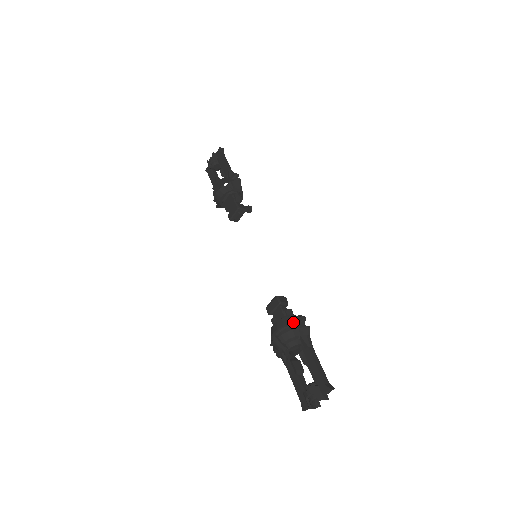
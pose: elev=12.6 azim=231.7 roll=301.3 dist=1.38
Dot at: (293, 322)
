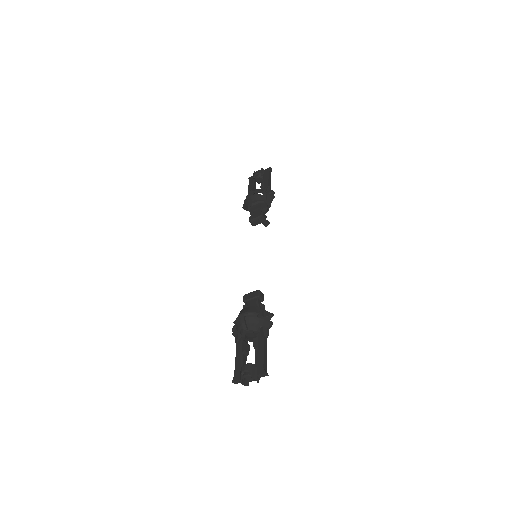
Dot at: (262, 313)
